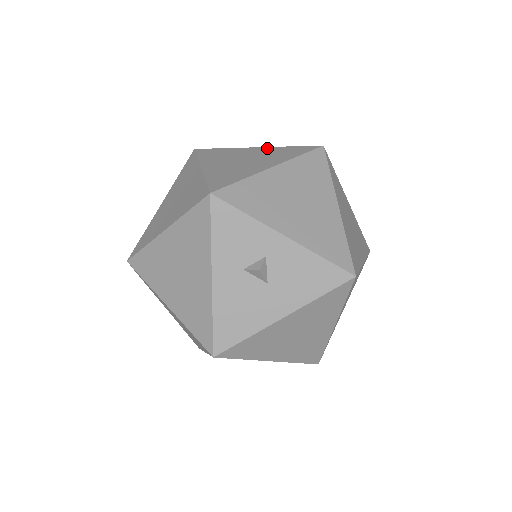
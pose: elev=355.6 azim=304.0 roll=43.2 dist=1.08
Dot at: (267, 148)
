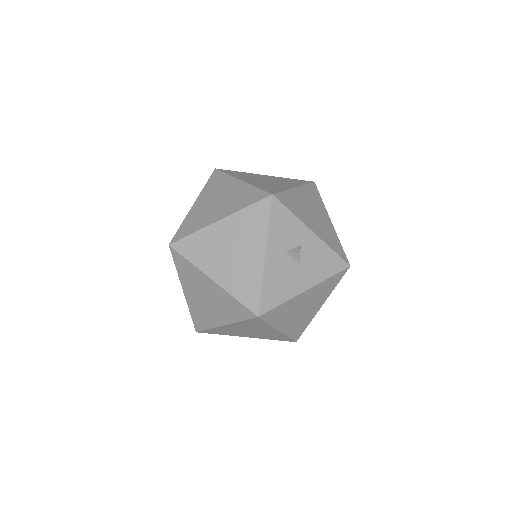
Dot at: (275, 177)
